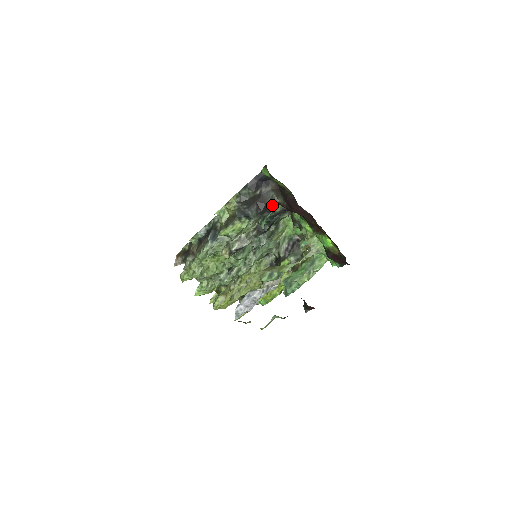
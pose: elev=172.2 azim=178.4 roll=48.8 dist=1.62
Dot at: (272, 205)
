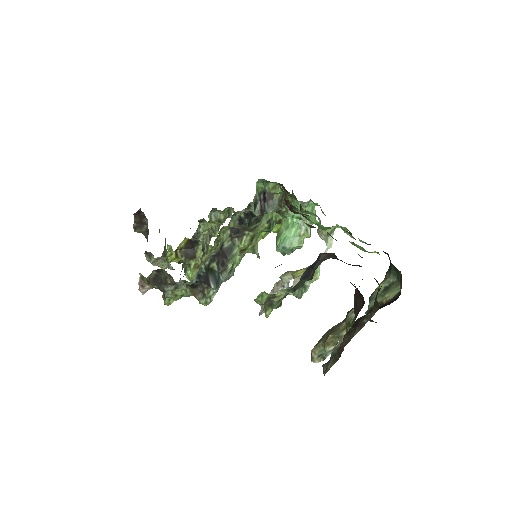
Dot at: occluded
